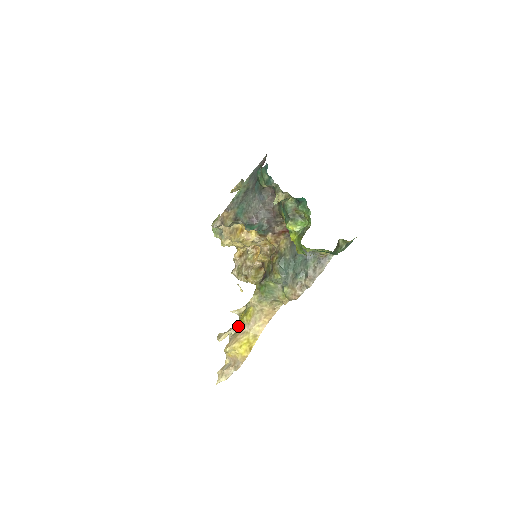
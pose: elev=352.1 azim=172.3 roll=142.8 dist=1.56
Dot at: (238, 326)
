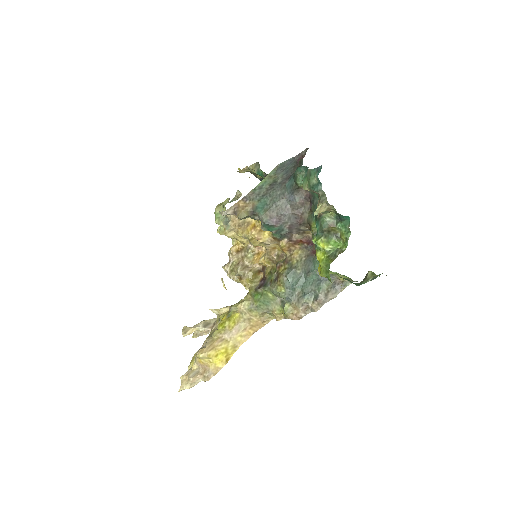
Dot at: (217, 330)
